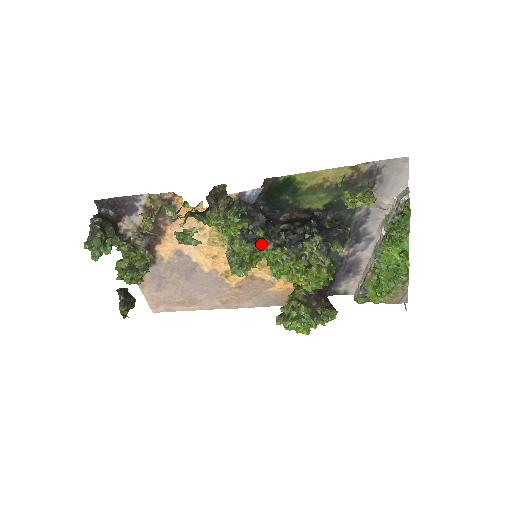
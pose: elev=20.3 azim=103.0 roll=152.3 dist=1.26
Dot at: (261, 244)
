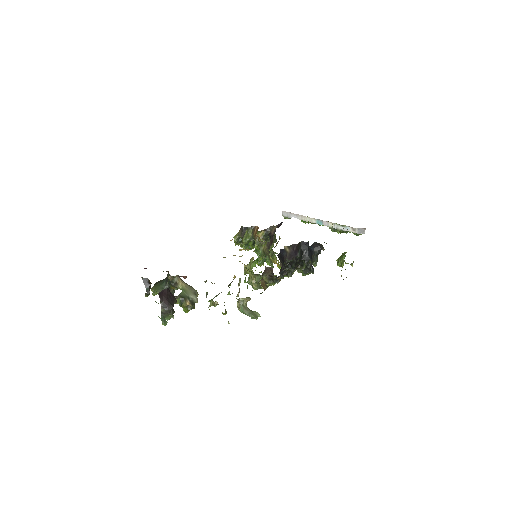
Dot at: occluded
